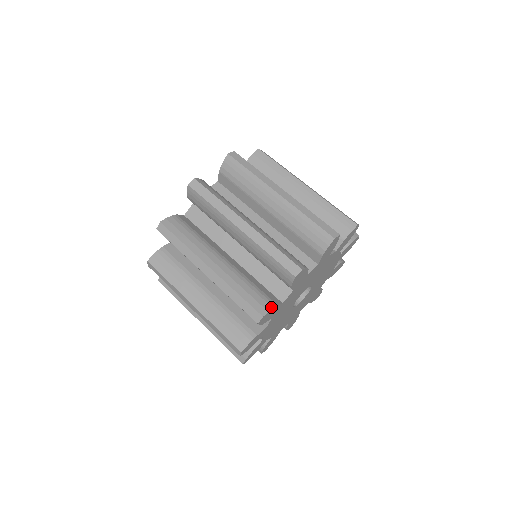
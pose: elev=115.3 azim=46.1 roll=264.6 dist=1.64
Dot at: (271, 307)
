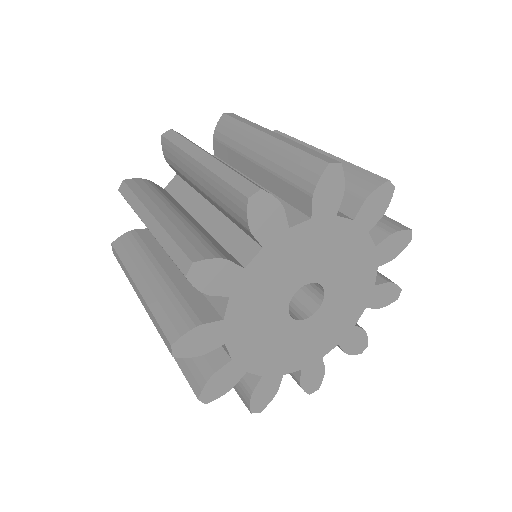
Dot at: (188, 329)
